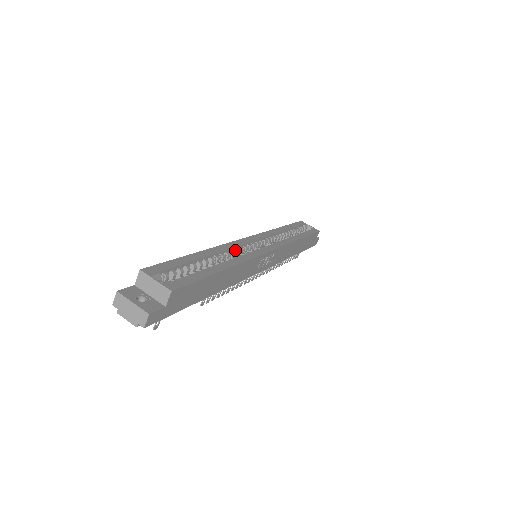
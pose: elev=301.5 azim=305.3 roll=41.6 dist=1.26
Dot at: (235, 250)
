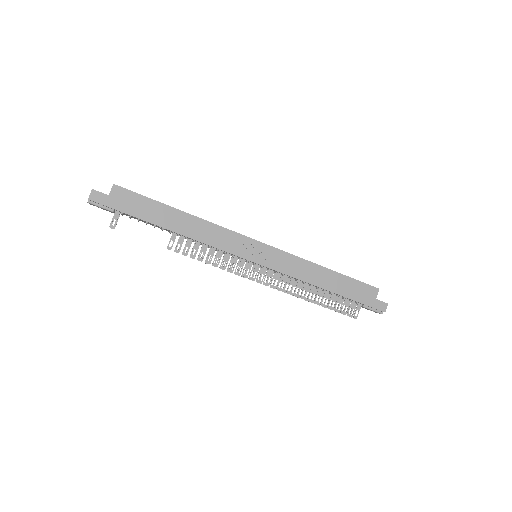
Dot at: occluded
